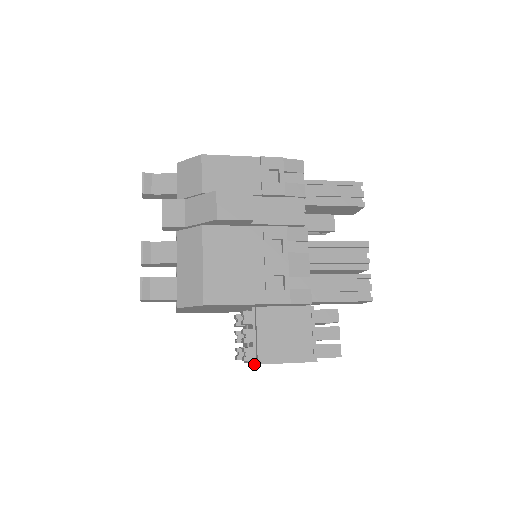
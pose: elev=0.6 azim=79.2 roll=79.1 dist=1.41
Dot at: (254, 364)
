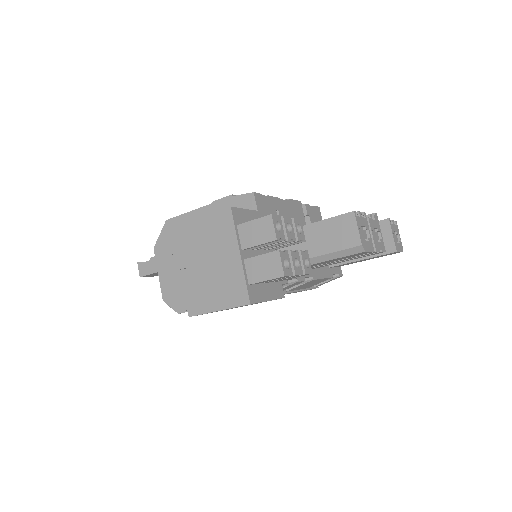
Dot at: (172, 235)
